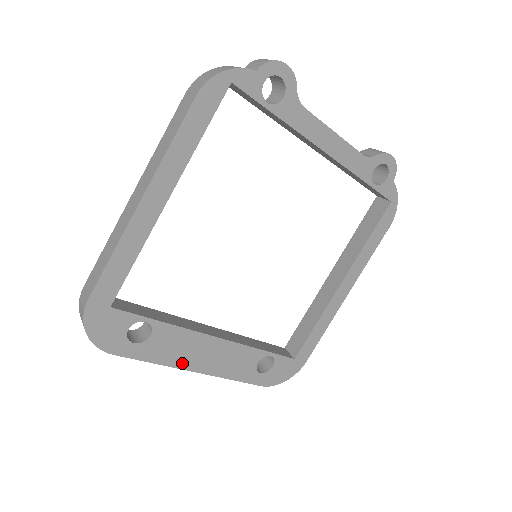
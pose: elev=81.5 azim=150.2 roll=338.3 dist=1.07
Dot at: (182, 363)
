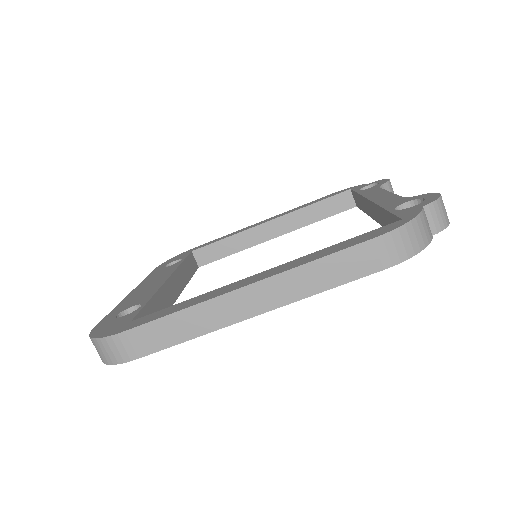
Dot at: occluded
